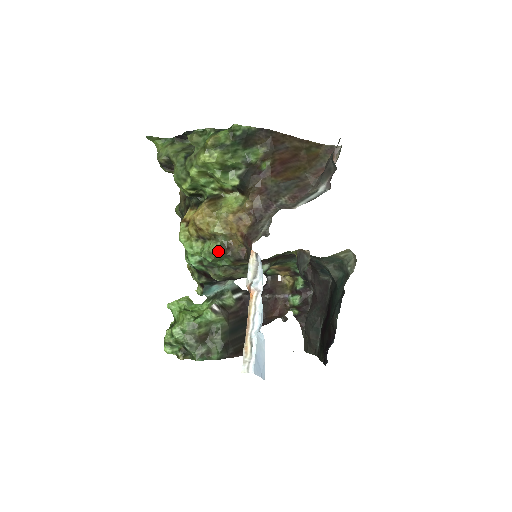
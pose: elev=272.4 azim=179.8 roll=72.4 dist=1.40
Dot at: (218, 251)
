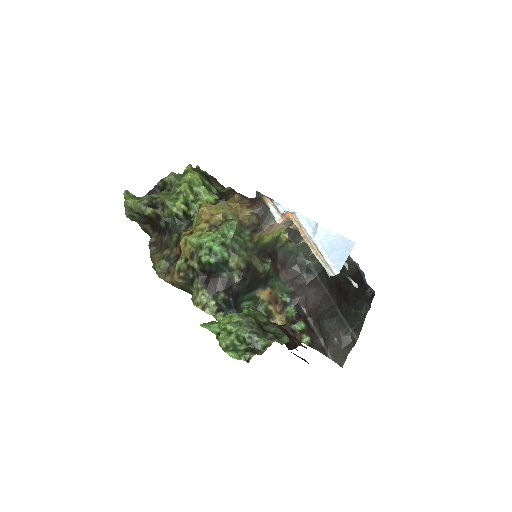
Dot at: (237, 220)
